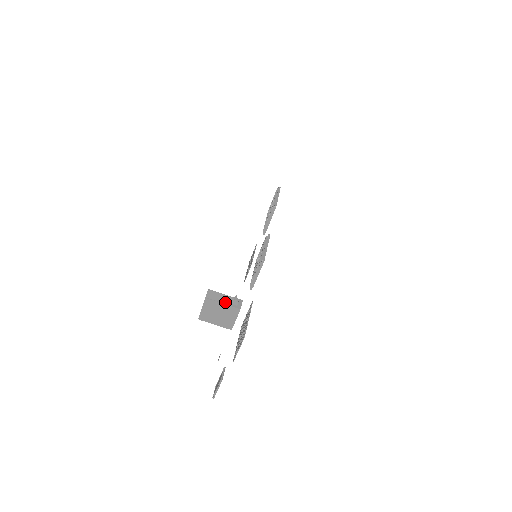
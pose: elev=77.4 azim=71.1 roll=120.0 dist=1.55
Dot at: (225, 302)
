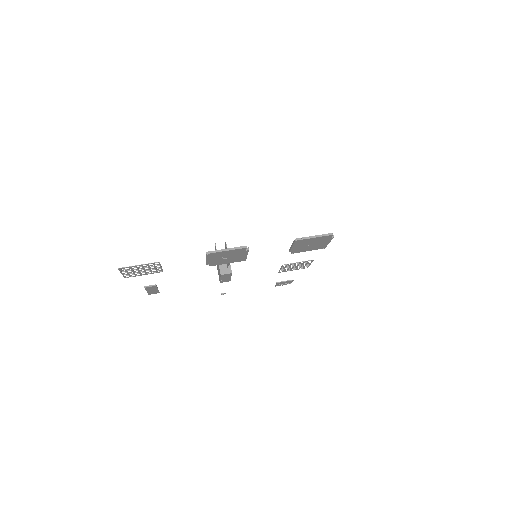
Dot at: occluded
